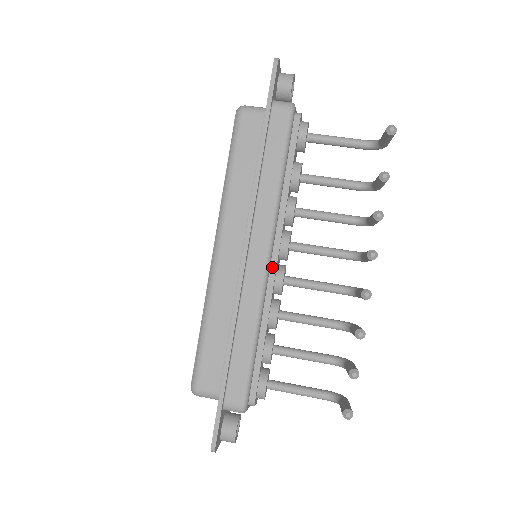
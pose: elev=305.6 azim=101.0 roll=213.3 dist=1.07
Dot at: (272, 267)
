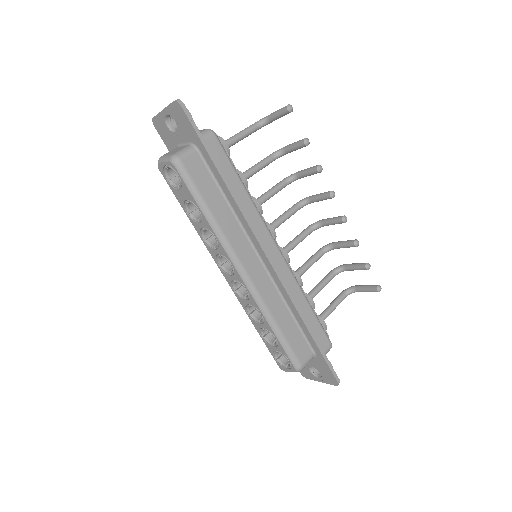
Dot at: occluded
